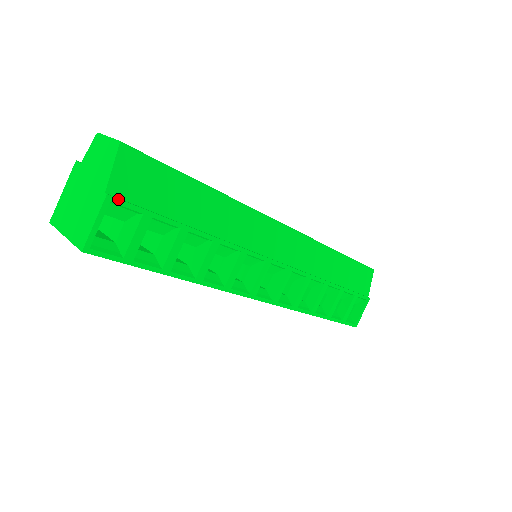
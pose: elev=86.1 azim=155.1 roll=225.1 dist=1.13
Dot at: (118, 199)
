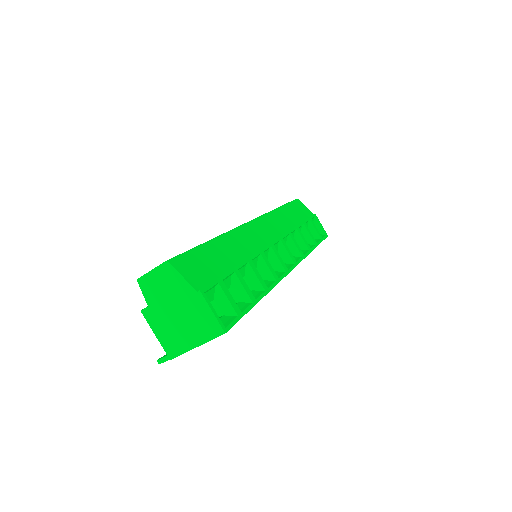
Dot at: (205, 287)
